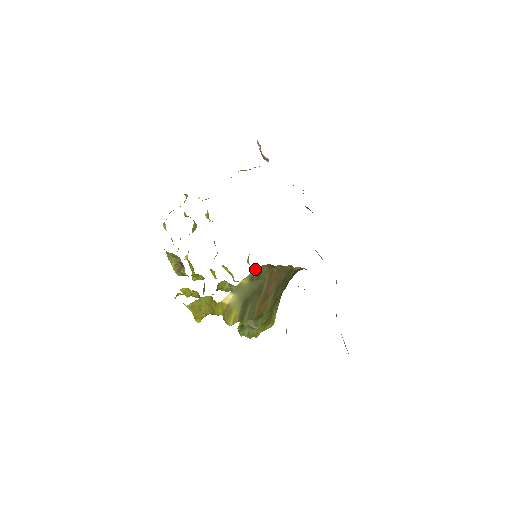
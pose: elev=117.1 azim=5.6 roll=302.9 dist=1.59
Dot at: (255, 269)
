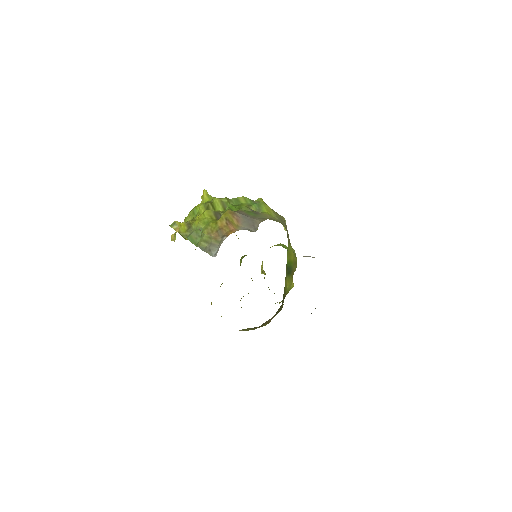
Dot at: occluded
